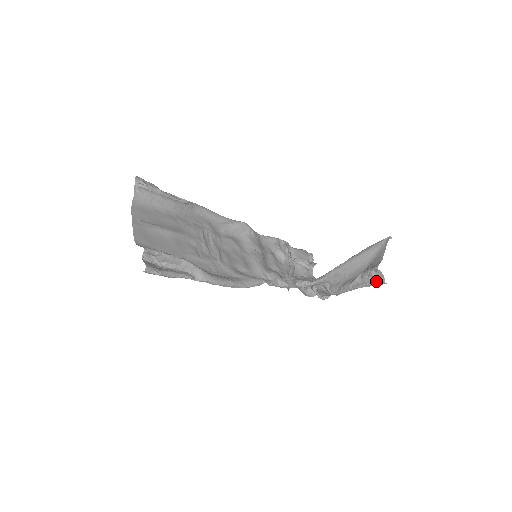
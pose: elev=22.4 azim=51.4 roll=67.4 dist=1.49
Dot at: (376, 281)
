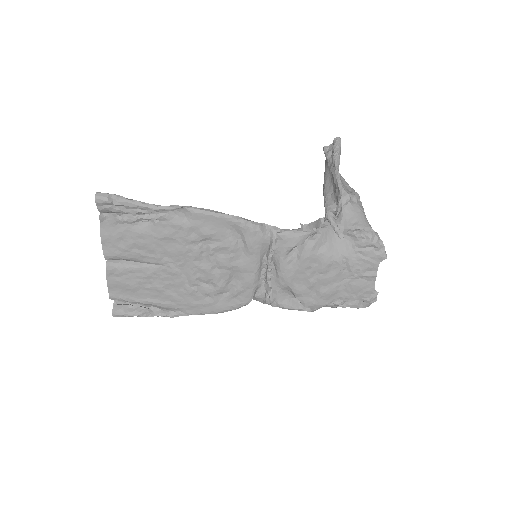
Dot at: (333, 146)
